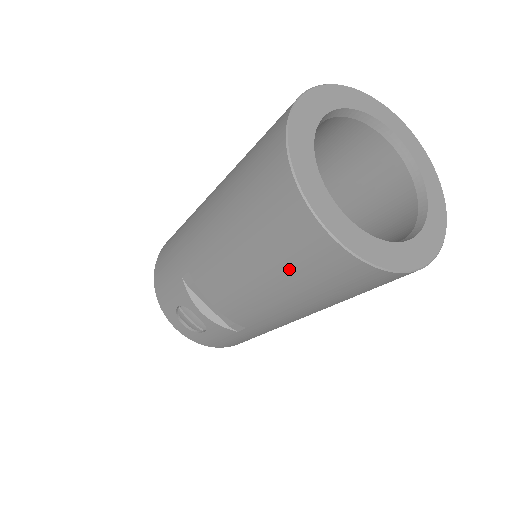
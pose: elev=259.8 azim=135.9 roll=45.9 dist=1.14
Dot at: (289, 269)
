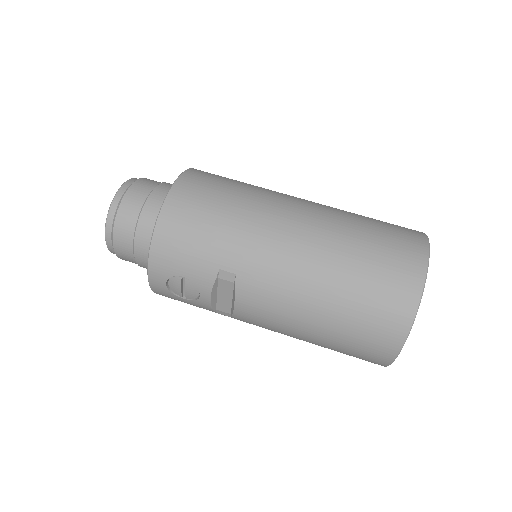
Dot at: (343, 344)
